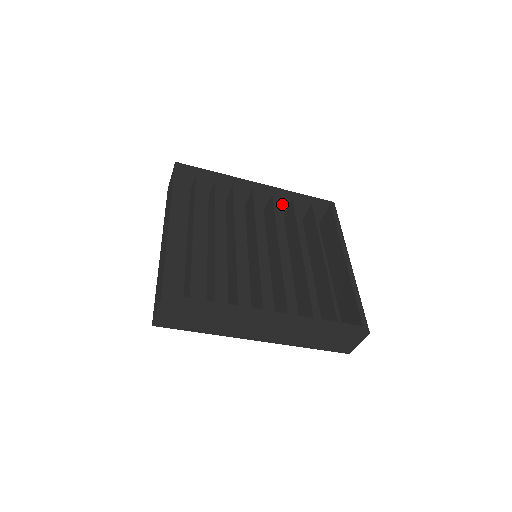
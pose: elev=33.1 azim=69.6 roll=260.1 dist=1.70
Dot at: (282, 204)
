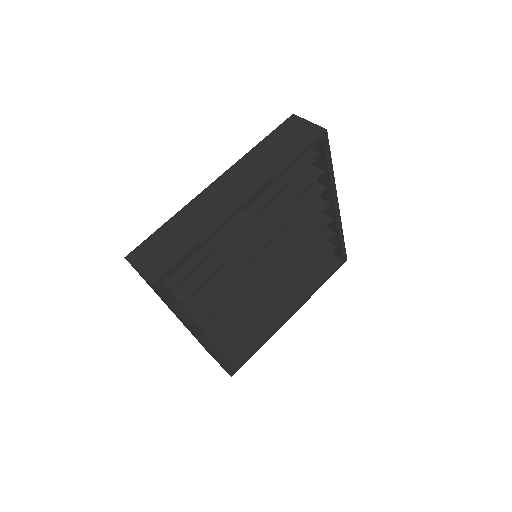
Dot at: occluded
